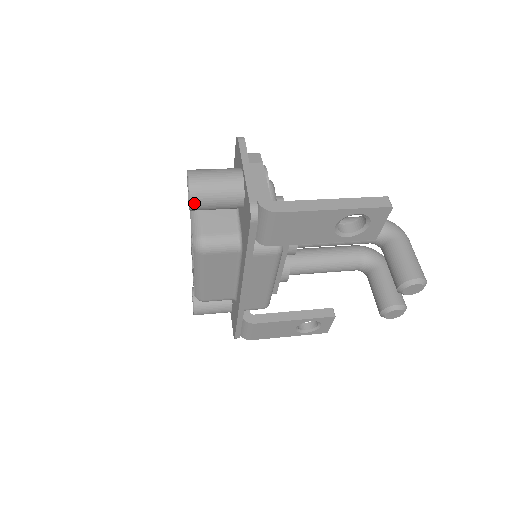
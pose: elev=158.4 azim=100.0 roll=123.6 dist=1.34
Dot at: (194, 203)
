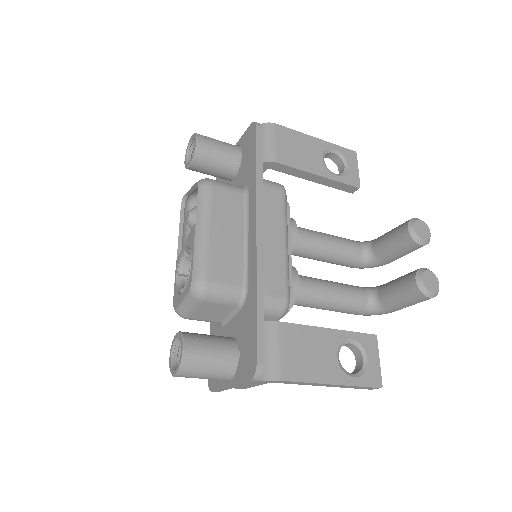
Dot at: (200, 140)
